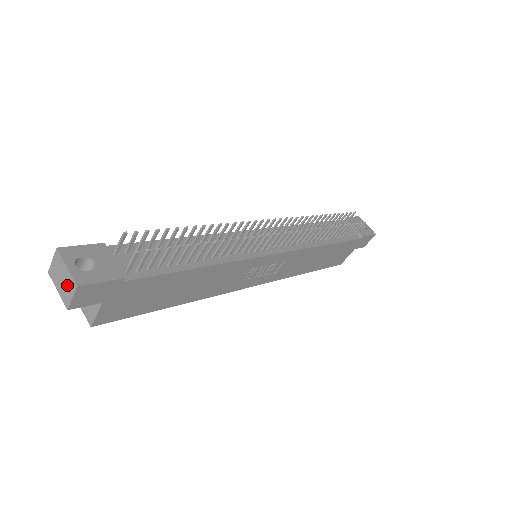
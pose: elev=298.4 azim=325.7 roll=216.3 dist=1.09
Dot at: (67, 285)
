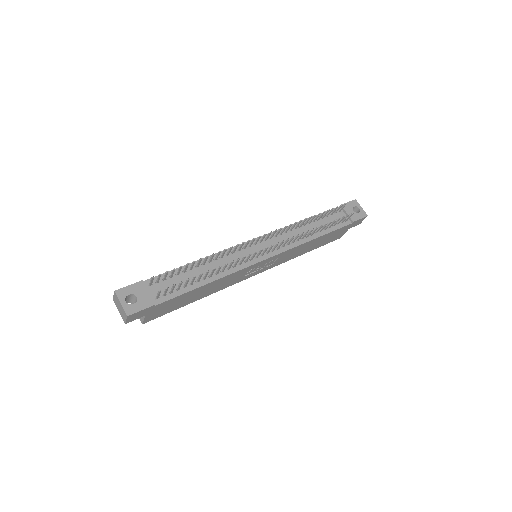
Dot at: (122, 312)
